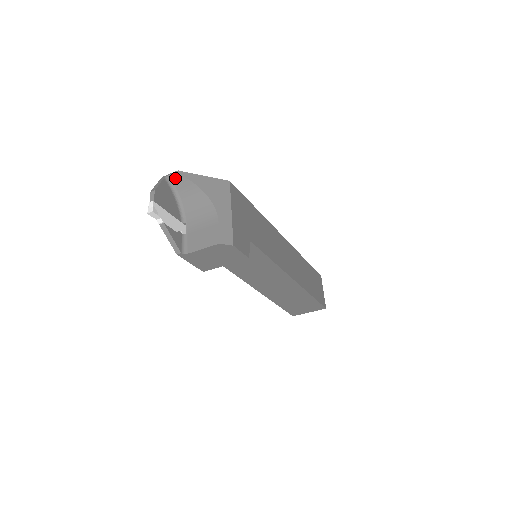
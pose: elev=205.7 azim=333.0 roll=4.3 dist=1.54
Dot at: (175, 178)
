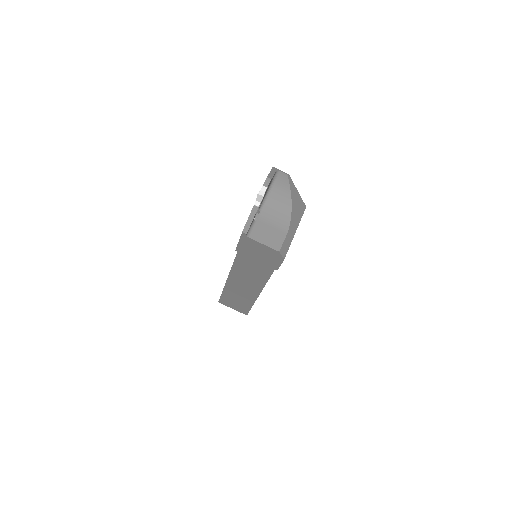
Dot at: (282, 177)
